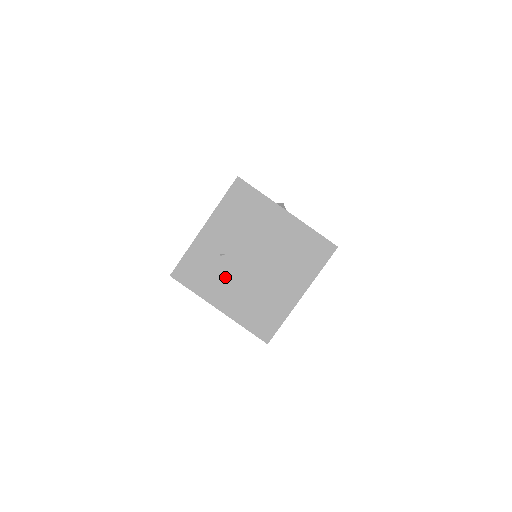
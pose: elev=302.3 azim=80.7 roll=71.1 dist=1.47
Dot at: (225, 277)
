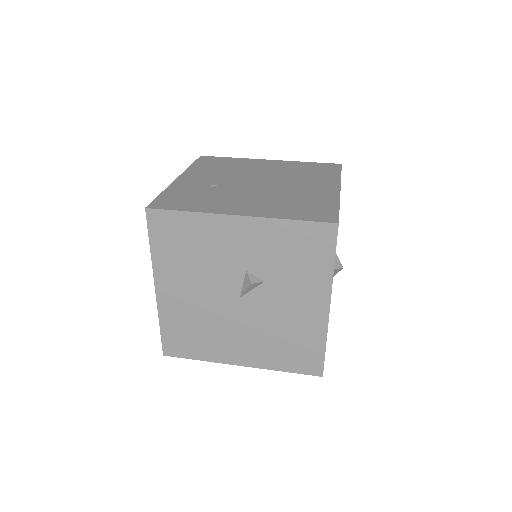
Dot at: (228, 196)
